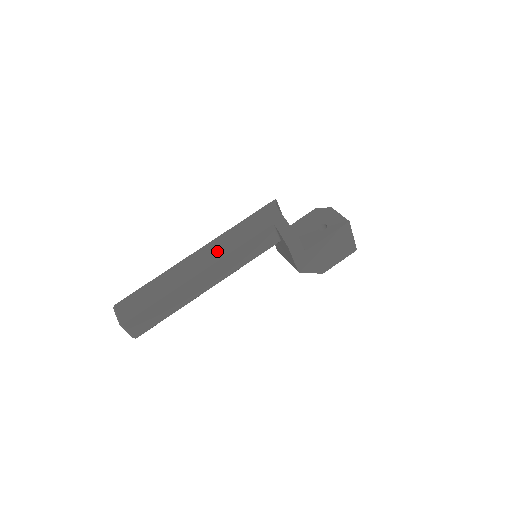
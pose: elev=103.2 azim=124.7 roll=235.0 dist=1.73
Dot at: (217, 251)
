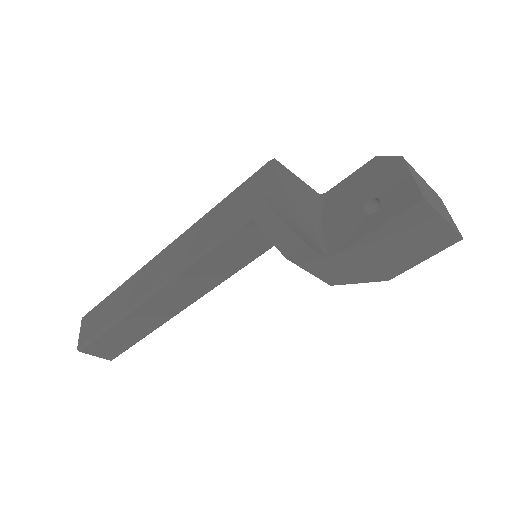
Dot at: (175, 261)
